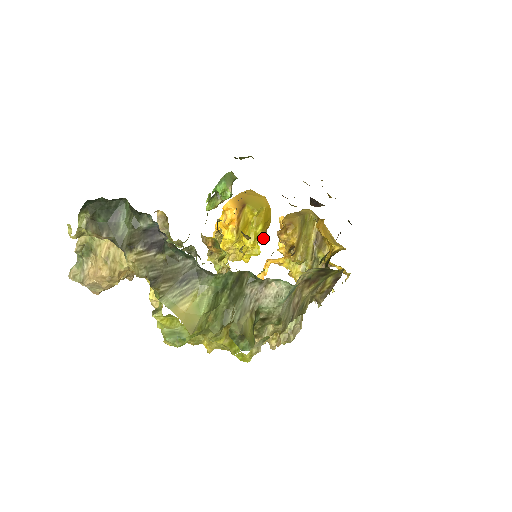
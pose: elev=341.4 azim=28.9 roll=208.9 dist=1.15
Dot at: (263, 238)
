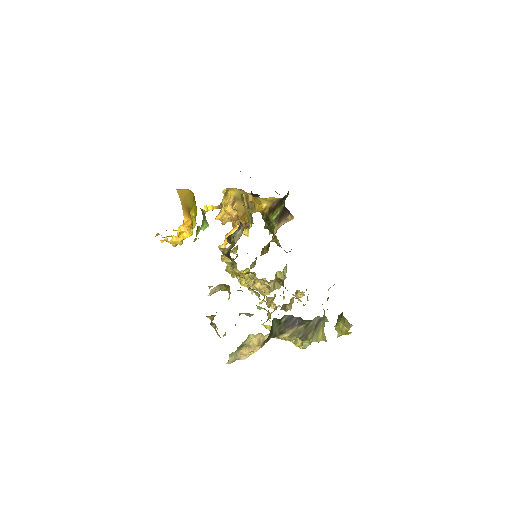
Dot at: occluded
